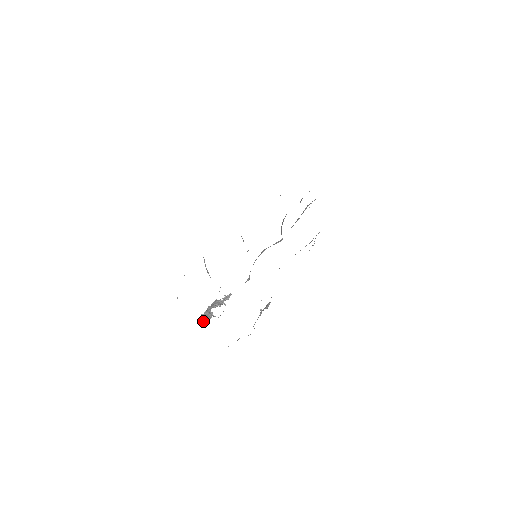
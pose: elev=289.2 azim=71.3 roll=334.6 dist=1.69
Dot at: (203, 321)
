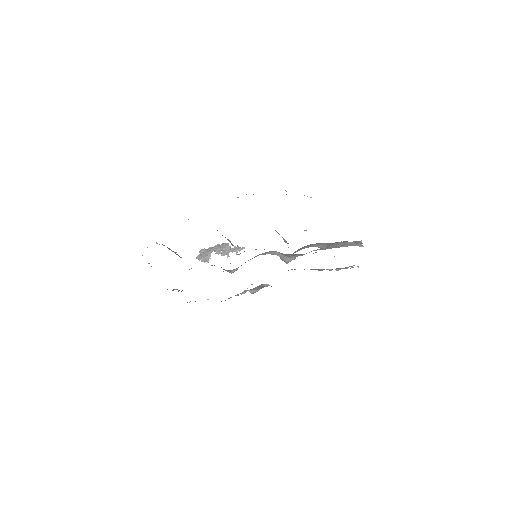
Dot at: occluded
